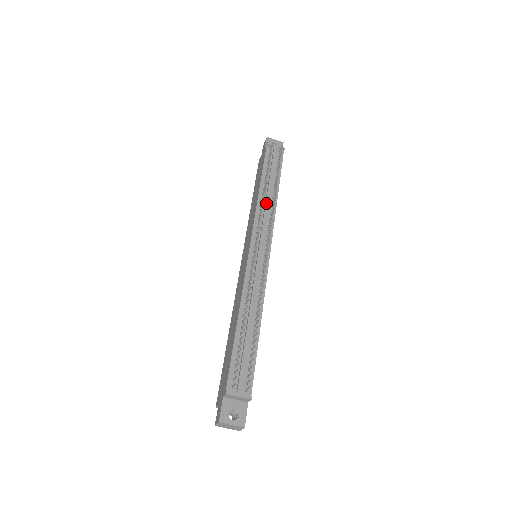
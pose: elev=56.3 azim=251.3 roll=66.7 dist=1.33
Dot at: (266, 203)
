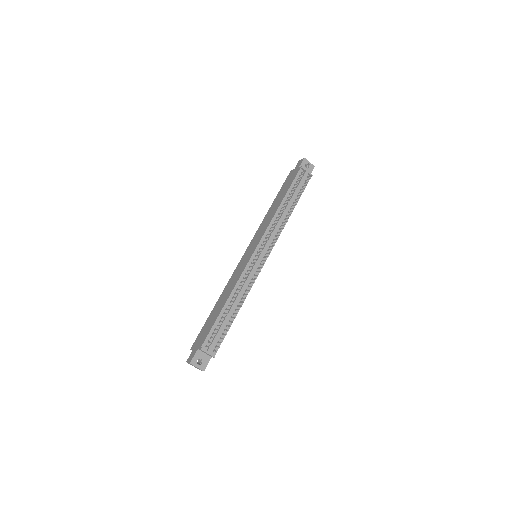
Dot at: (279, 220)
